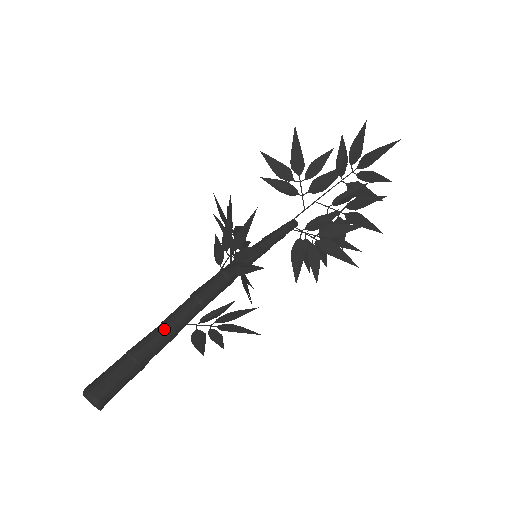
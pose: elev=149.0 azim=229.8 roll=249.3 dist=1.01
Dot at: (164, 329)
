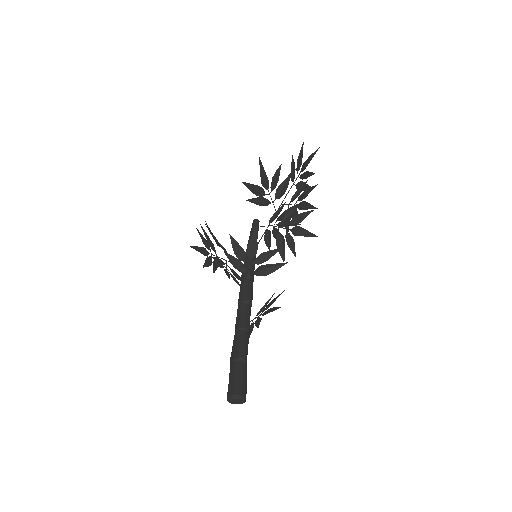
Dot at: (244, 332)
